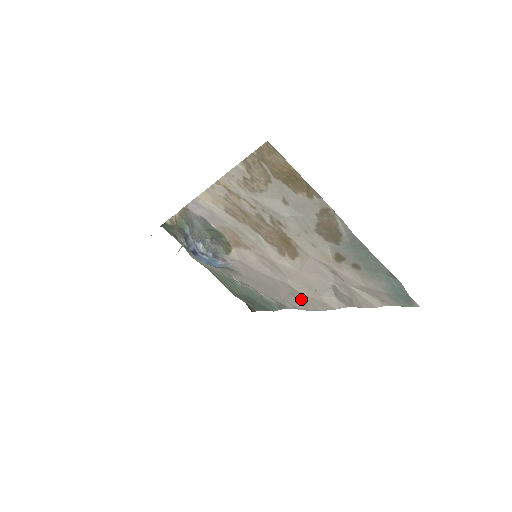
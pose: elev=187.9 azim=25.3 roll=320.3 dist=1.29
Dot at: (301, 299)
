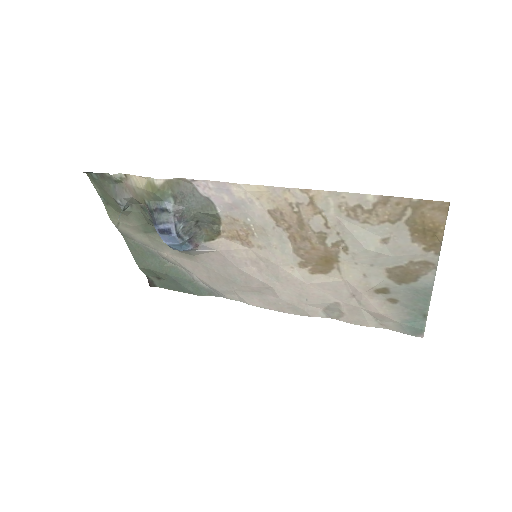
Dot at: (270, 300)
